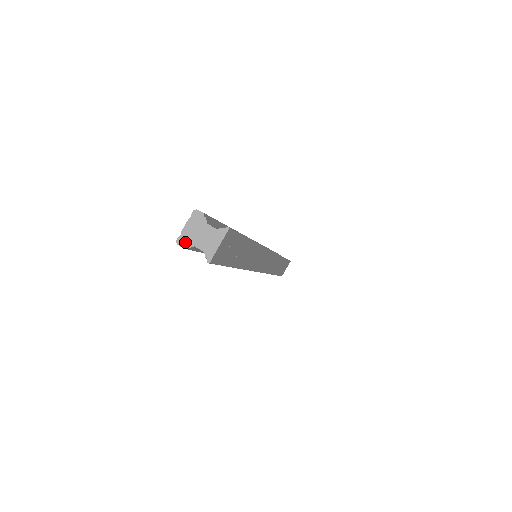
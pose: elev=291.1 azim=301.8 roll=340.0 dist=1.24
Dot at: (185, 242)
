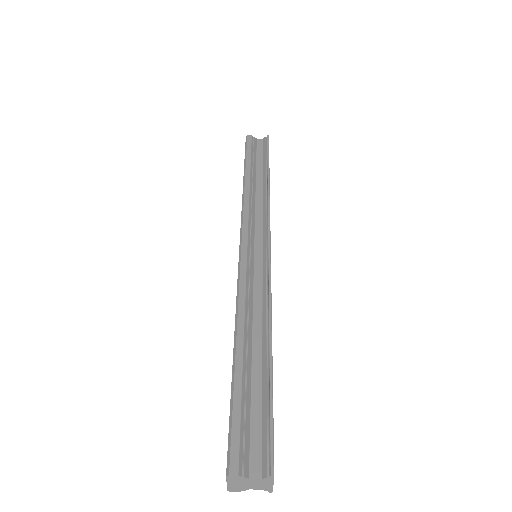
Dot at: (237, 490)
